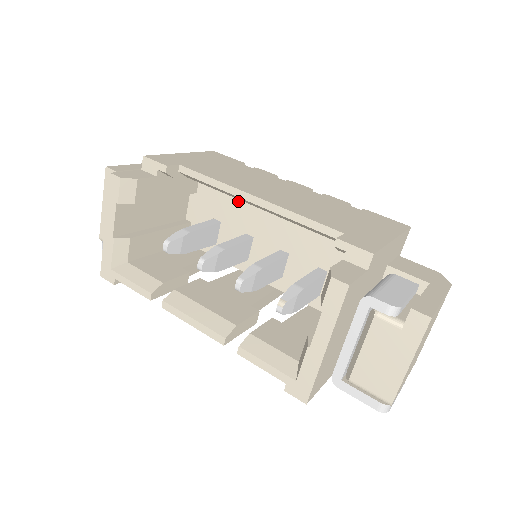
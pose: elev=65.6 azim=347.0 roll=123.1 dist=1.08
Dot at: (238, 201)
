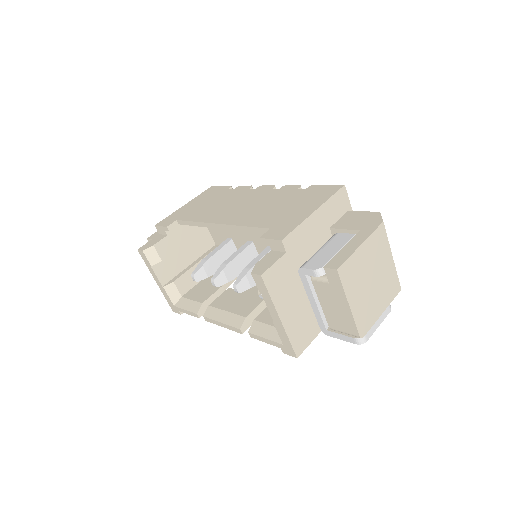
Dot at: occluded
